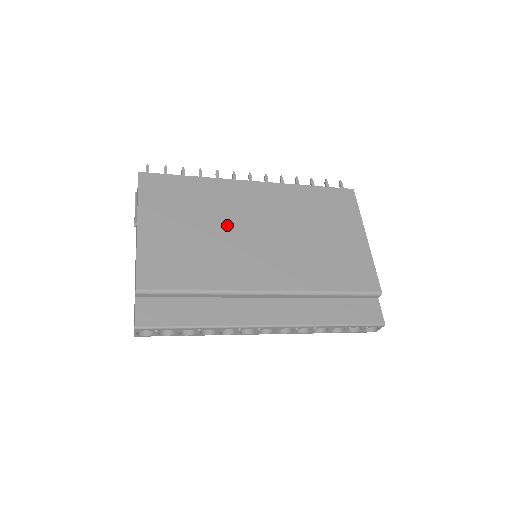
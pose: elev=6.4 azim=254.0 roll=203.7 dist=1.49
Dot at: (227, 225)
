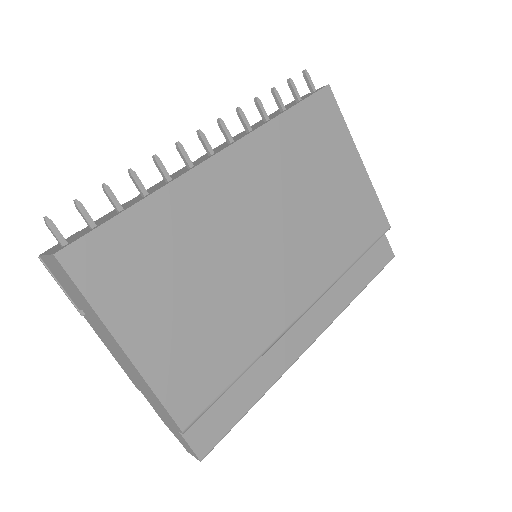
Dot at: (226, 256)
